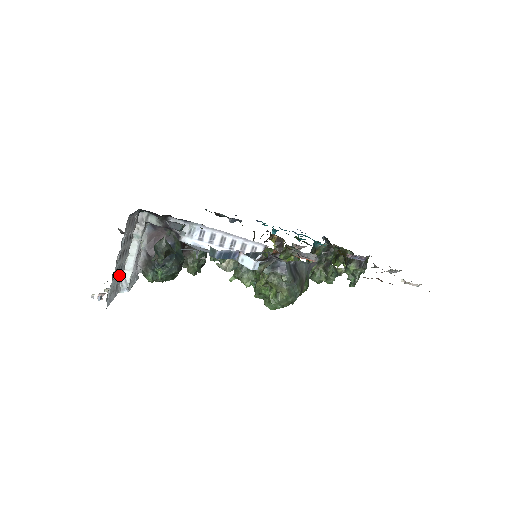
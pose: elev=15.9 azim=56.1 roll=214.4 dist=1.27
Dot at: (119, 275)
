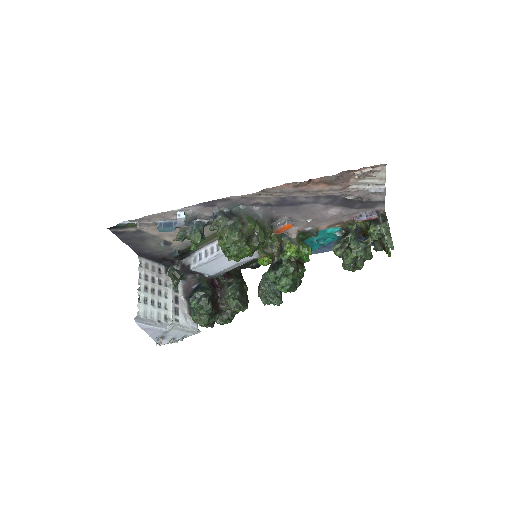
Dot at: (157, 310)
